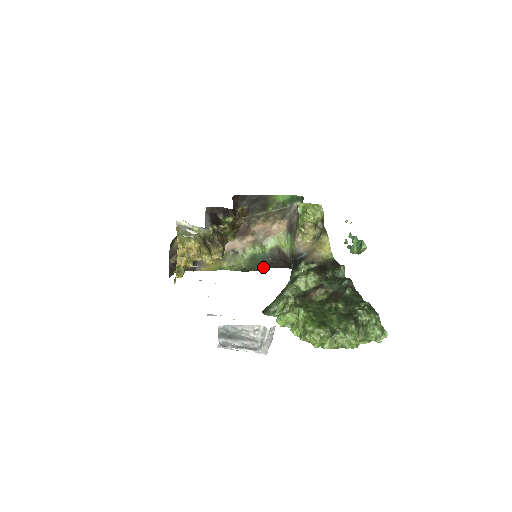
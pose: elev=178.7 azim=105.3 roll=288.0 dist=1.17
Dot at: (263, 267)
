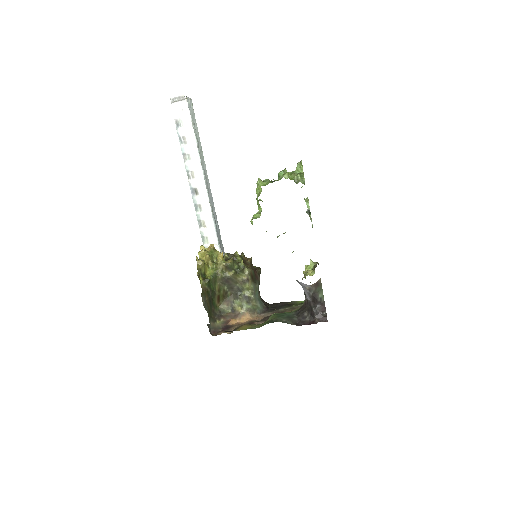
Dot at: (290, 322)
